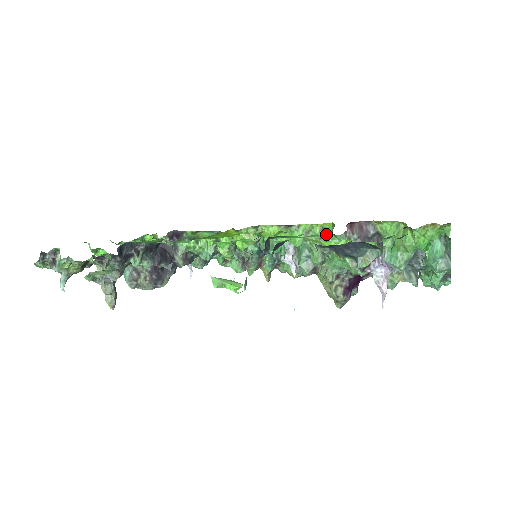
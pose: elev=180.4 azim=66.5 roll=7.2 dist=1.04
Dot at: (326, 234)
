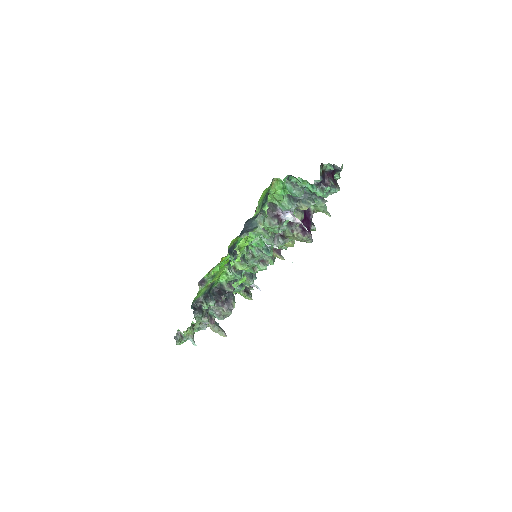
Dot at: occluded
